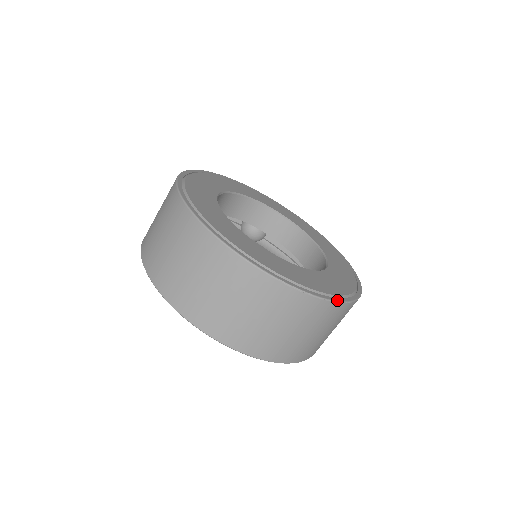
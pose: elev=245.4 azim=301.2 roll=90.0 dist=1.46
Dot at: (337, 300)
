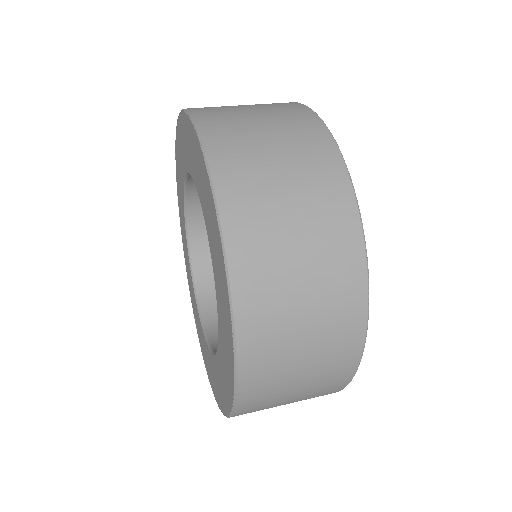
Dot at: (368, 280)
